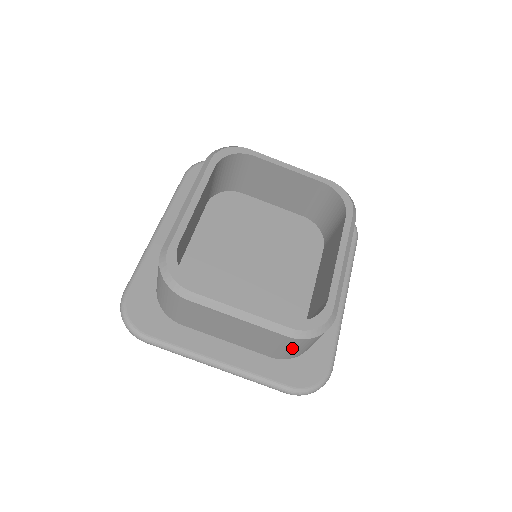
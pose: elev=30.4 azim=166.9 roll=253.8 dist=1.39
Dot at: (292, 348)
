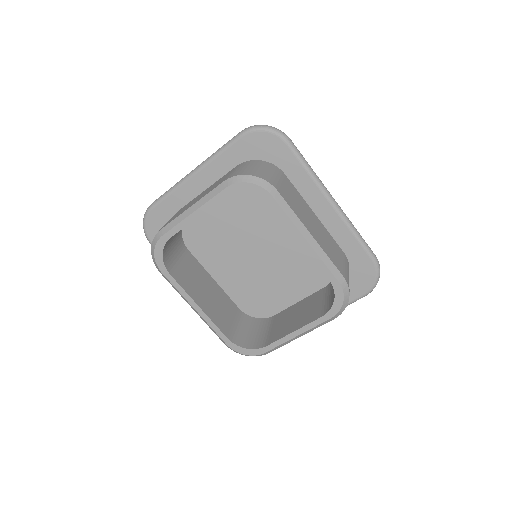
Dot at: occluded
